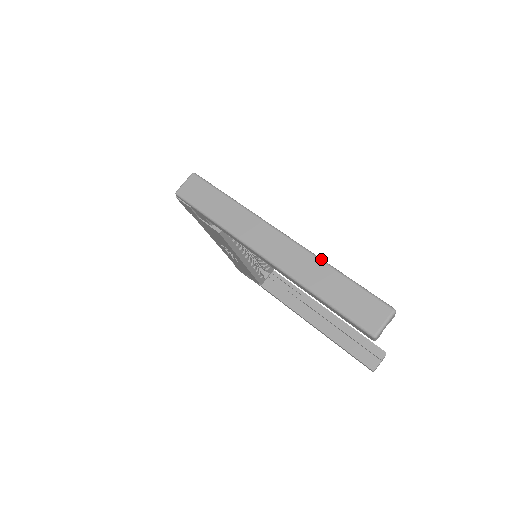
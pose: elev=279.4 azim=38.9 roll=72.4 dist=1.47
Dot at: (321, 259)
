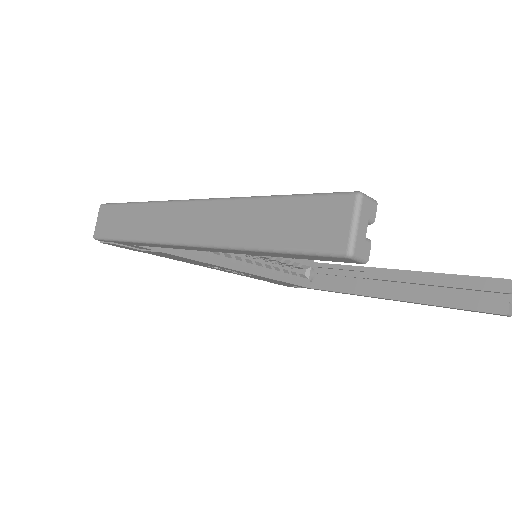
Dot at: (239, 197)
